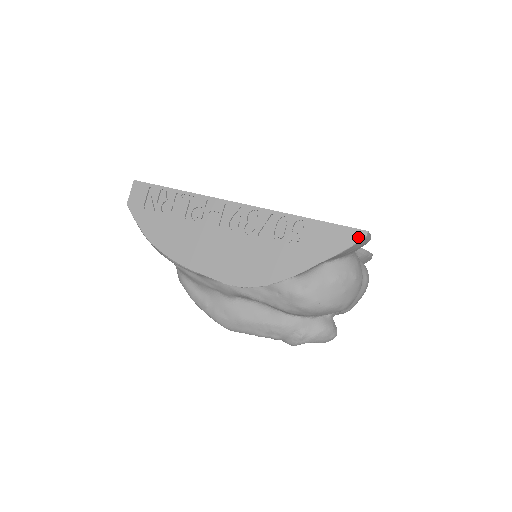
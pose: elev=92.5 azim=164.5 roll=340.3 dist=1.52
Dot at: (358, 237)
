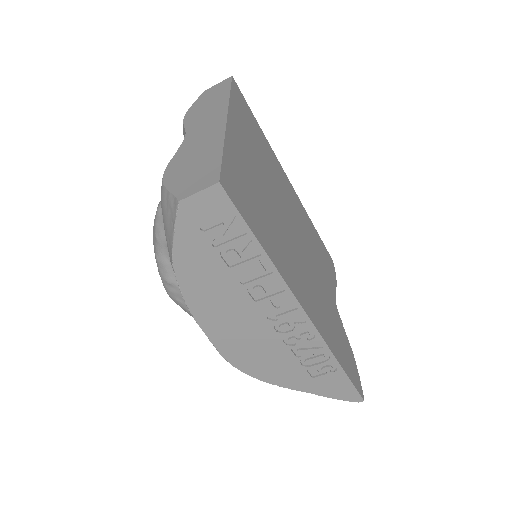
Dot at: (354, 400)
